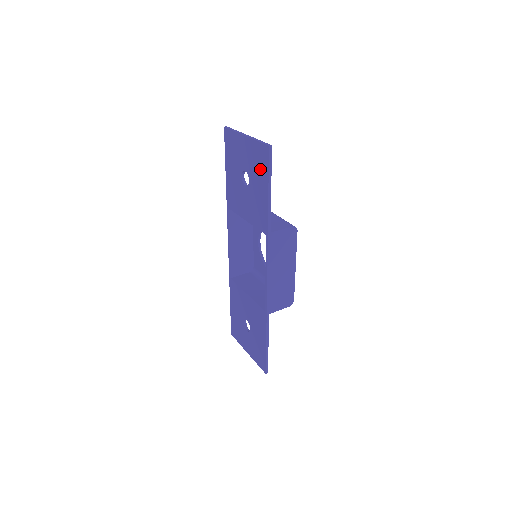
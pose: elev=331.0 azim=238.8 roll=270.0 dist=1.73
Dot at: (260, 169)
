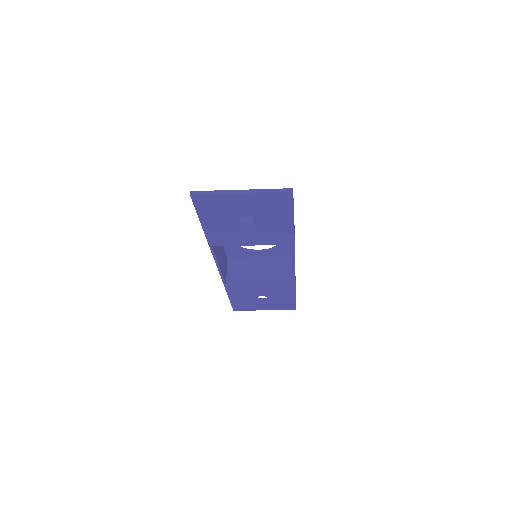
Dot at: (277, 209)
